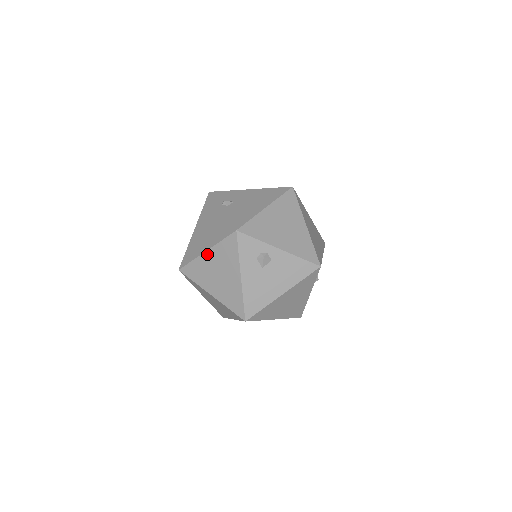
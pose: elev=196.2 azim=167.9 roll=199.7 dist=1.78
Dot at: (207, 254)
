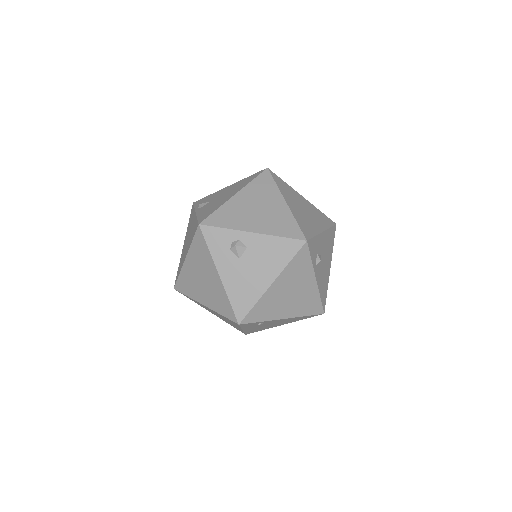
Dot at: (187, 261)
